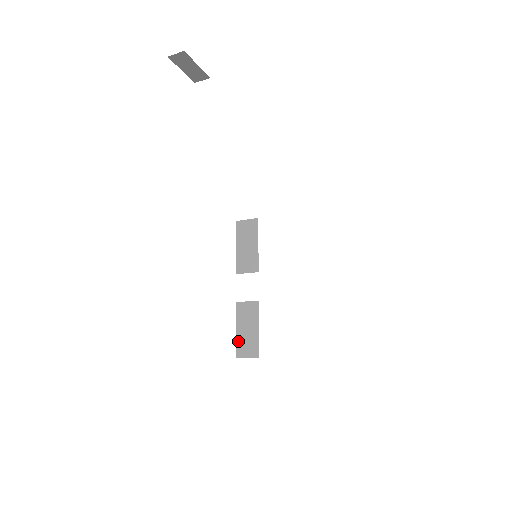
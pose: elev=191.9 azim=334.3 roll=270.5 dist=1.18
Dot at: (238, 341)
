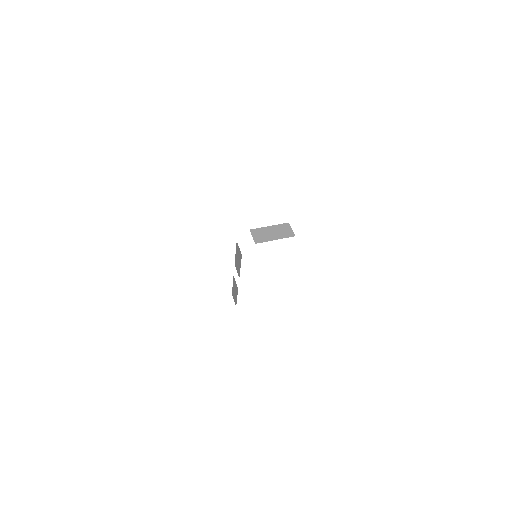
Dot at: (233, 290)
